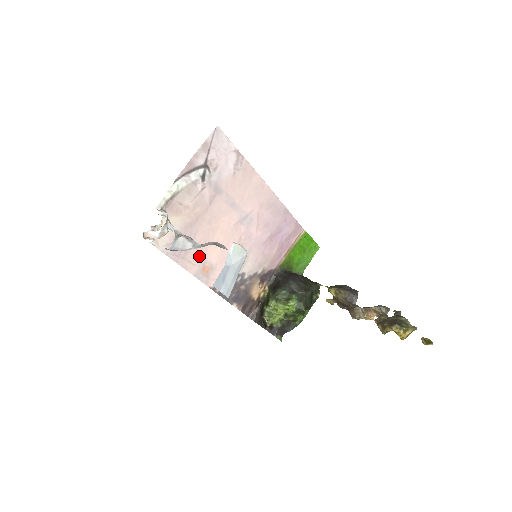
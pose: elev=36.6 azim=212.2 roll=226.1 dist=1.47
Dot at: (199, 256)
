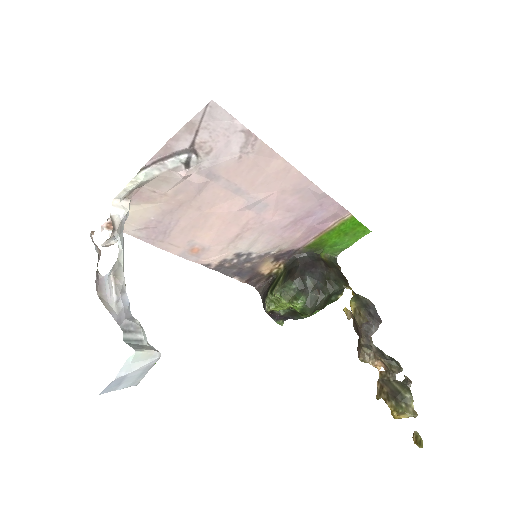
Dot at: (185, 239)
